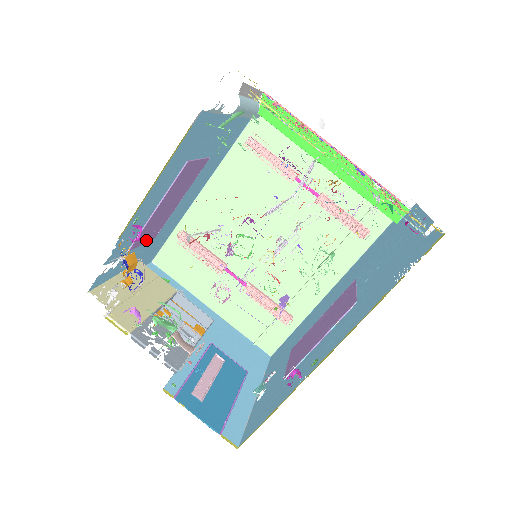
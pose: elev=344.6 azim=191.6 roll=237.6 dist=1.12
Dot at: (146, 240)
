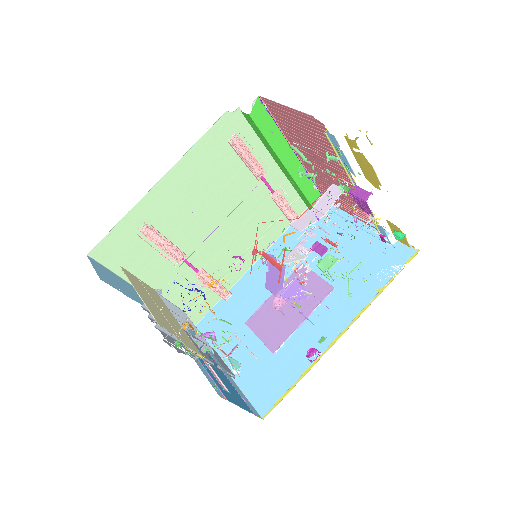
Dot at: occluded
